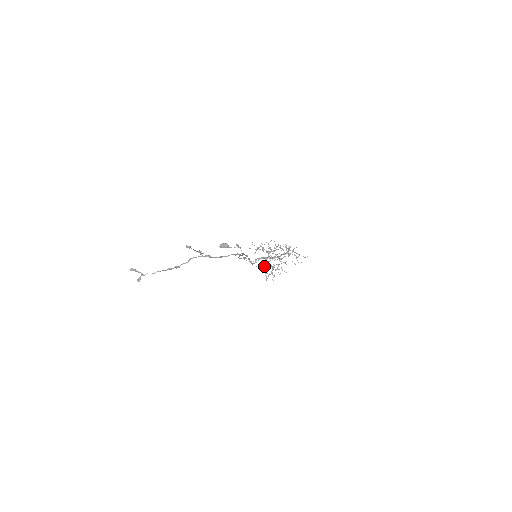
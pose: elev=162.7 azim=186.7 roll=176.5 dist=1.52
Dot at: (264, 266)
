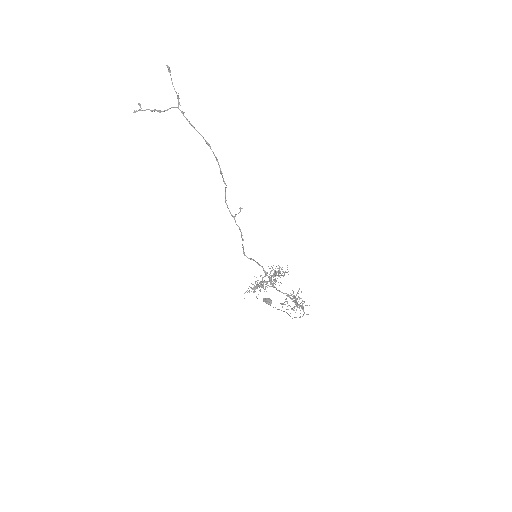
Dot at: (258, 284)
